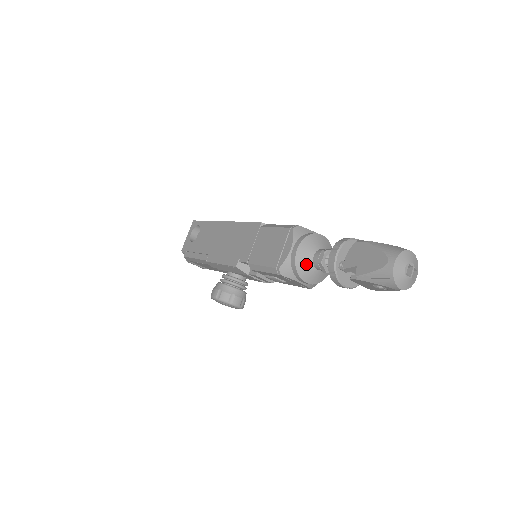
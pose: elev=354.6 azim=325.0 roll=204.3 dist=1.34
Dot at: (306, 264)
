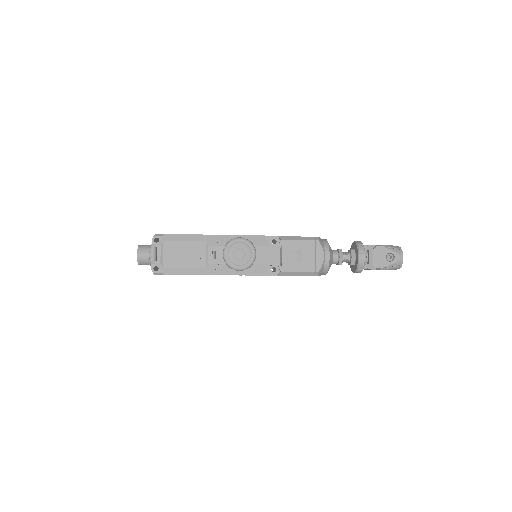
Dot at: occluded
